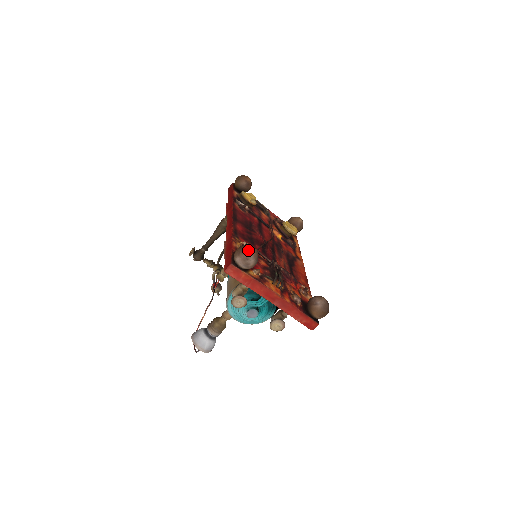
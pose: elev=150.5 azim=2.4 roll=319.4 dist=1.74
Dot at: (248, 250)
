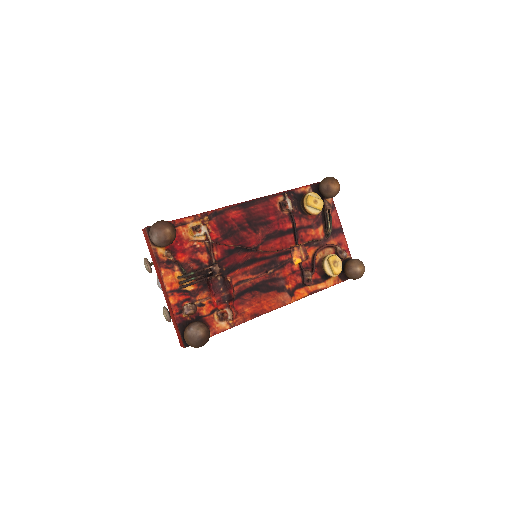
Dot at: (158, 227)
